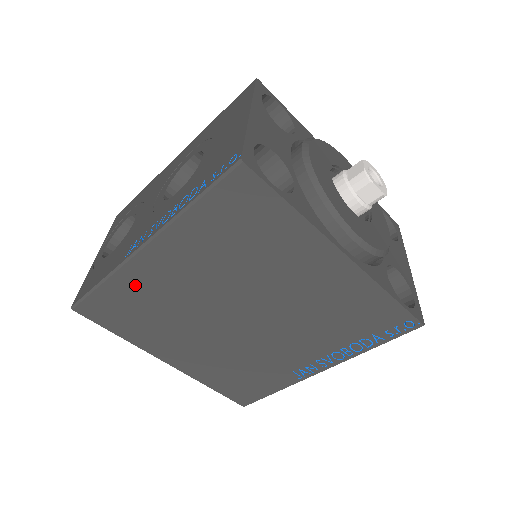
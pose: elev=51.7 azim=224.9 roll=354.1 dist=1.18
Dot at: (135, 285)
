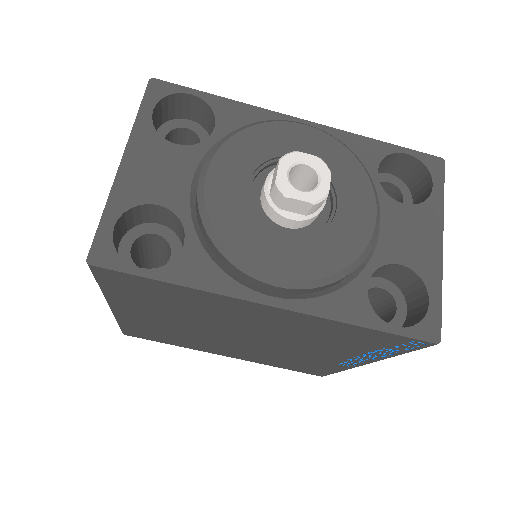
Dot at: (139, 325)
